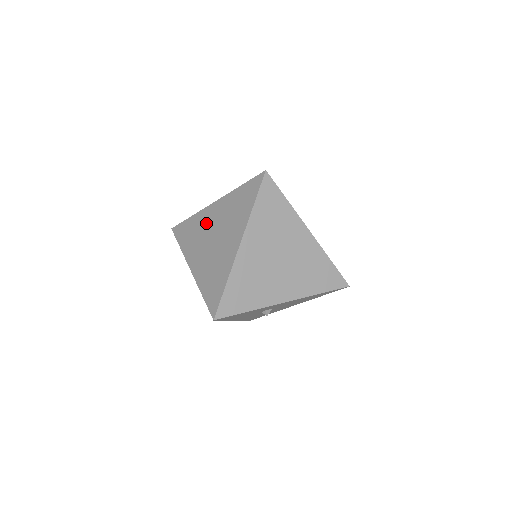
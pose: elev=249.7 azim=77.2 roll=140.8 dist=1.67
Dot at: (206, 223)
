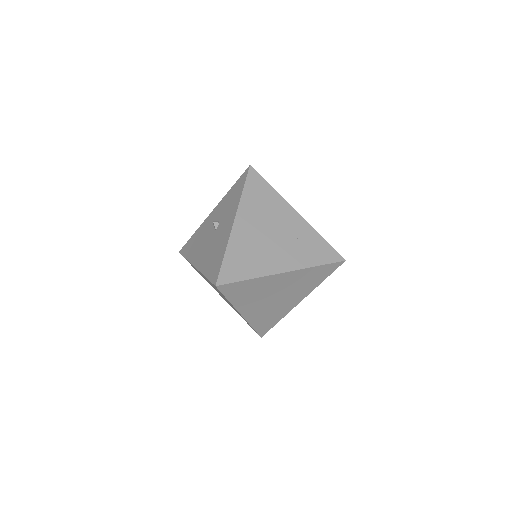
Dot at: occluded
